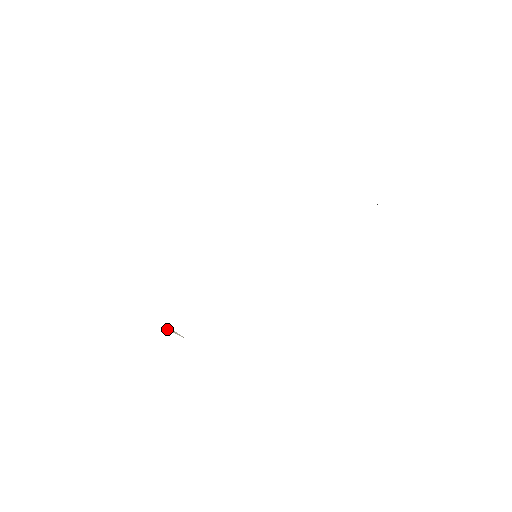
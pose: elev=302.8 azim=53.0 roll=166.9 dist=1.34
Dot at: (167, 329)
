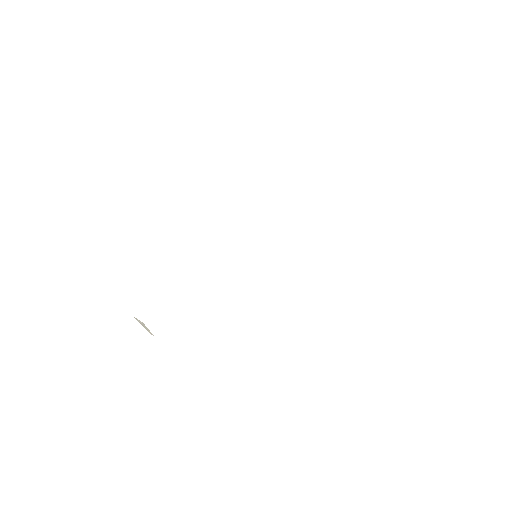
Dot at: (138, 321)
